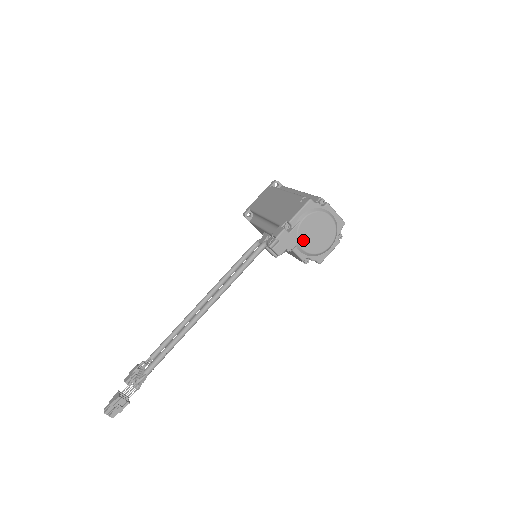
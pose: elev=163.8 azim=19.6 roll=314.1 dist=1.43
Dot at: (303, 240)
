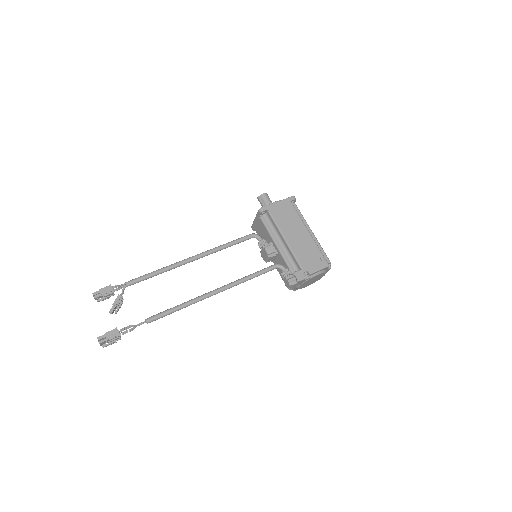
Dot at: (304, 283)
